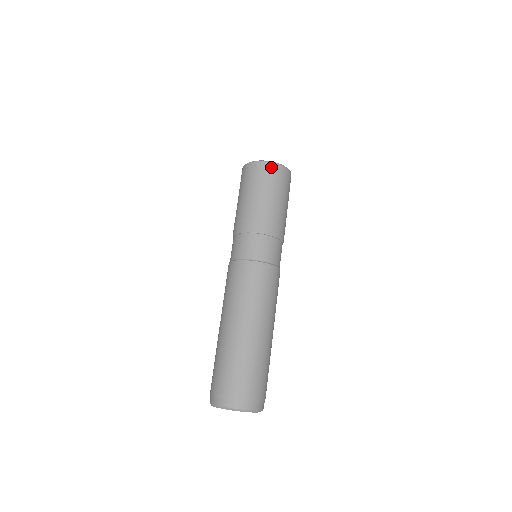
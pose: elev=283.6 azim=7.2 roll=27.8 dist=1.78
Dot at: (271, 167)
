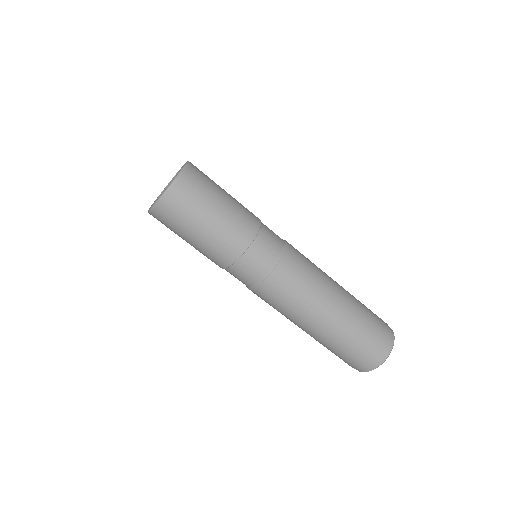
Dot at: (188, 176)
